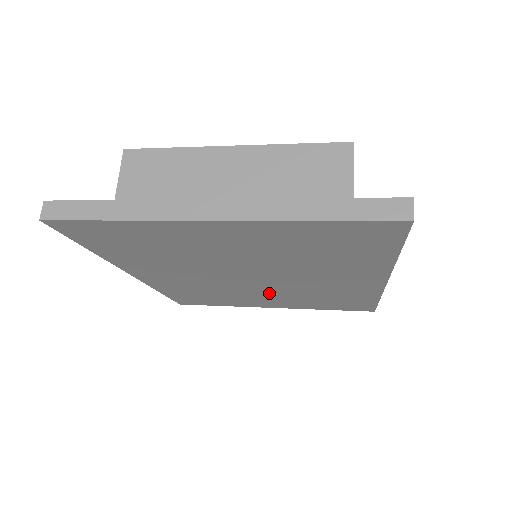
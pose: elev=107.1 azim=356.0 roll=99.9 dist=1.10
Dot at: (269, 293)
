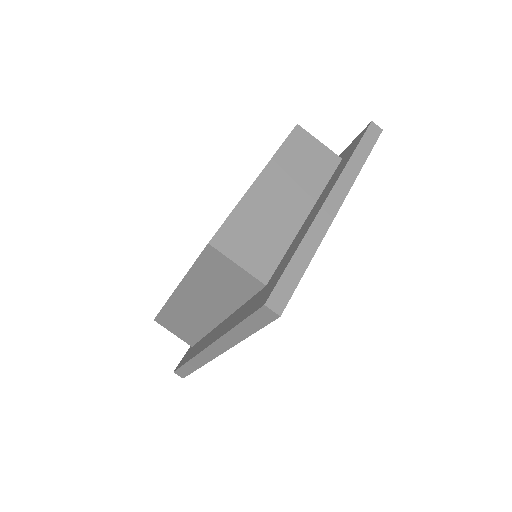
Dot at: occluded
